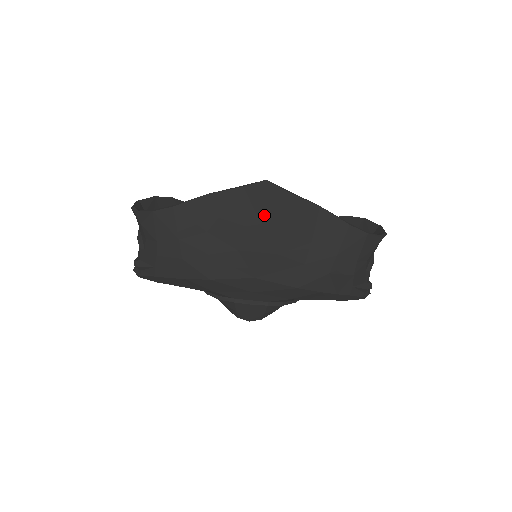
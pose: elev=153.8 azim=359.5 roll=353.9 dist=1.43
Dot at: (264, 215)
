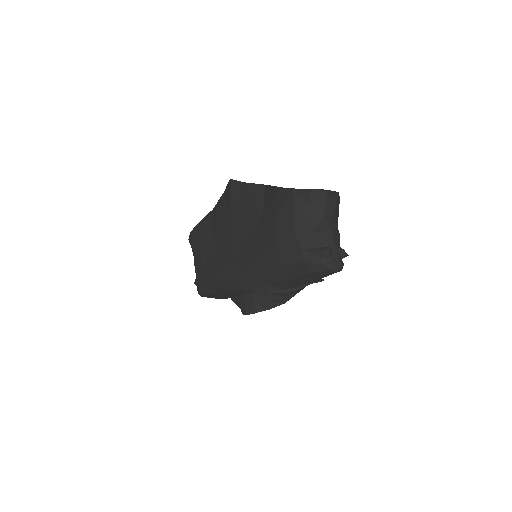
Dot at: (232, 206)
